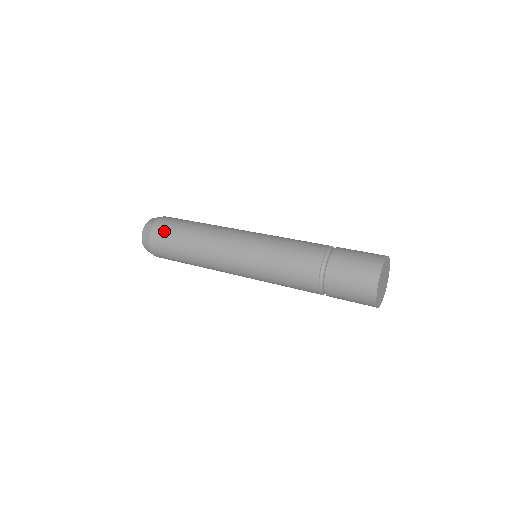
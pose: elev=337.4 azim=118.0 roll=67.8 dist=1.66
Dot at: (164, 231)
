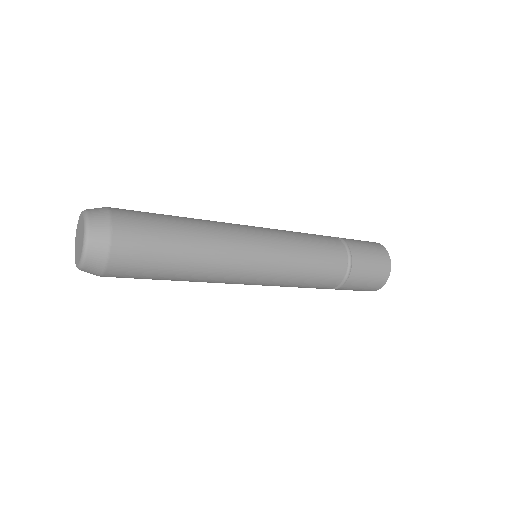
Dot at: (133, 210)
